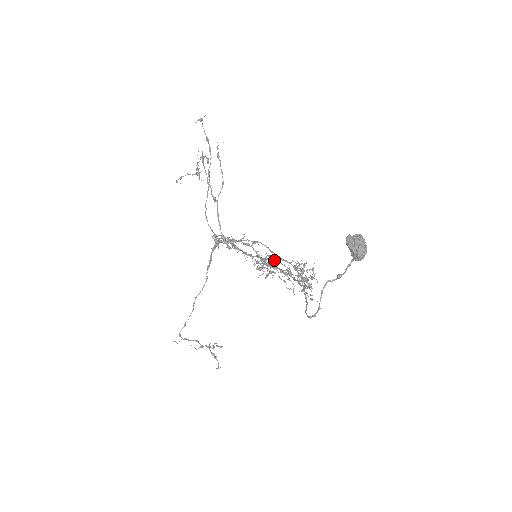
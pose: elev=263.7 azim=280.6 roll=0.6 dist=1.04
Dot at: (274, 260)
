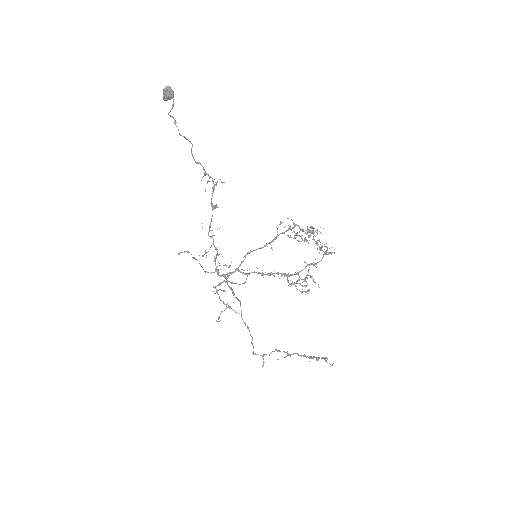
Dot at: (271, 247)
